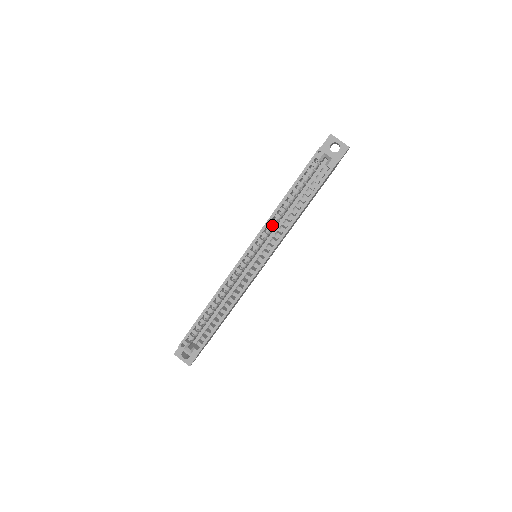
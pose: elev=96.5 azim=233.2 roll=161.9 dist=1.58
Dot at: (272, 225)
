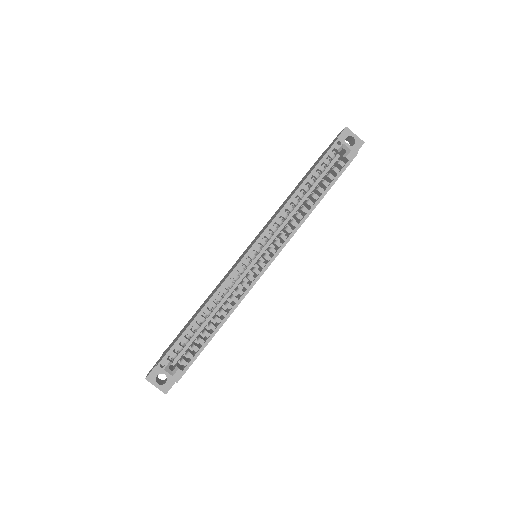
Dot at: (282, 218)
